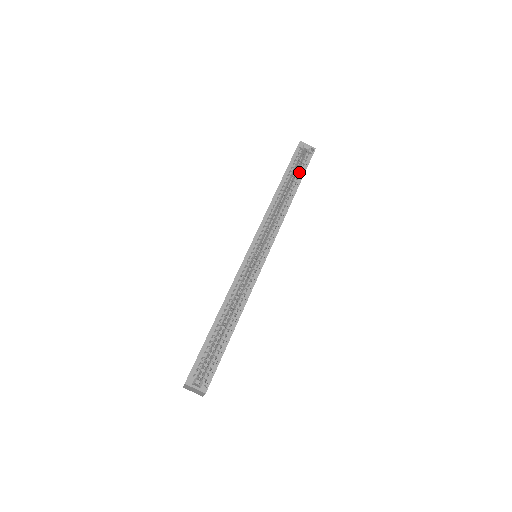
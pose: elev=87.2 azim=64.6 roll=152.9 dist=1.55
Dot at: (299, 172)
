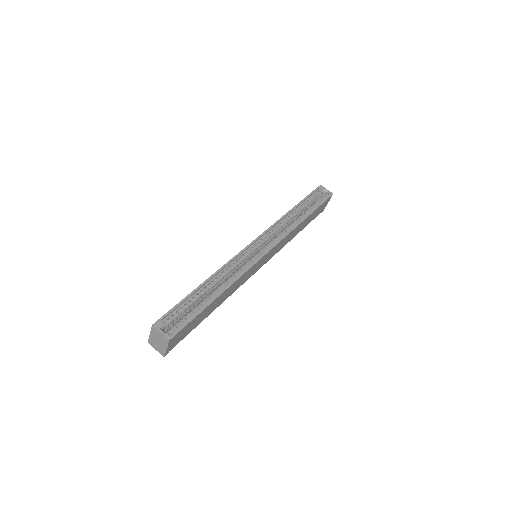
Dot at: (314, 206)
